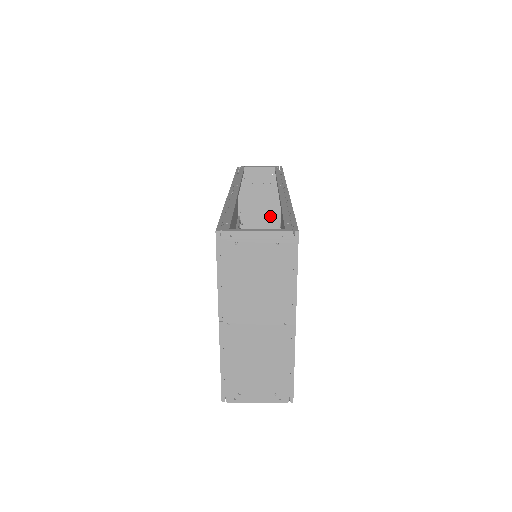
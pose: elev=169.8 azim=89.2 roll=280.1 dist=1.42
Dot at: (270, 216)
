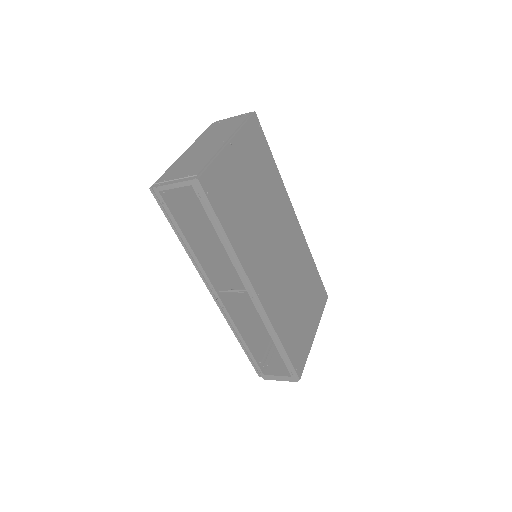
Dot at: occluded
